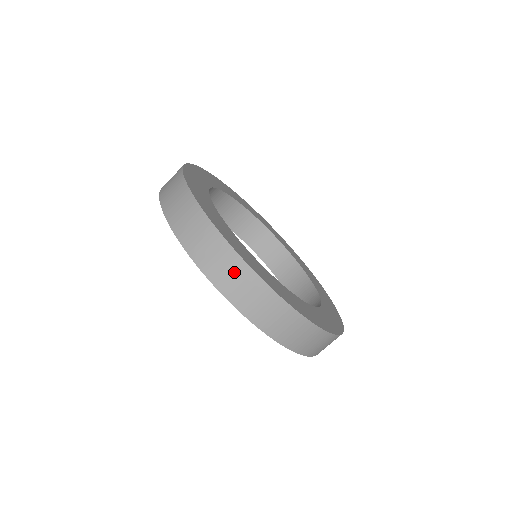
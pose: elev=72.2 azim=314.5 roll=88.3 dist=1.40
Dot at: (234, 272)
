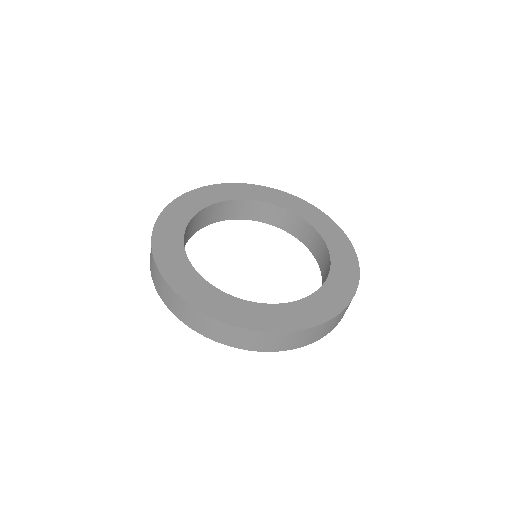
Dot at: (153, 265)
